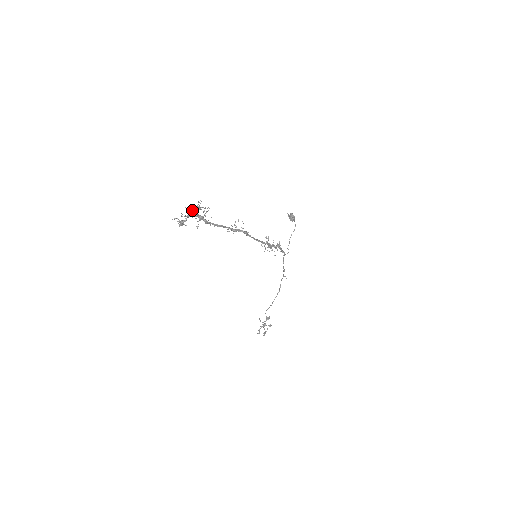
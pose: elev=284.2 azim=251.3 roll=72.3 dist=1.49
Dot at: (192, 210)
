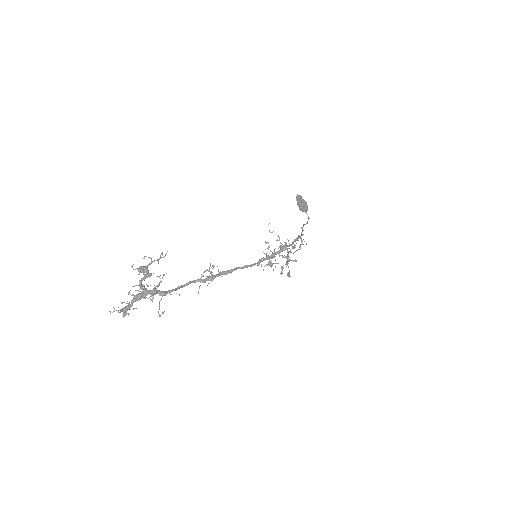
Dot at: (138, 285)
